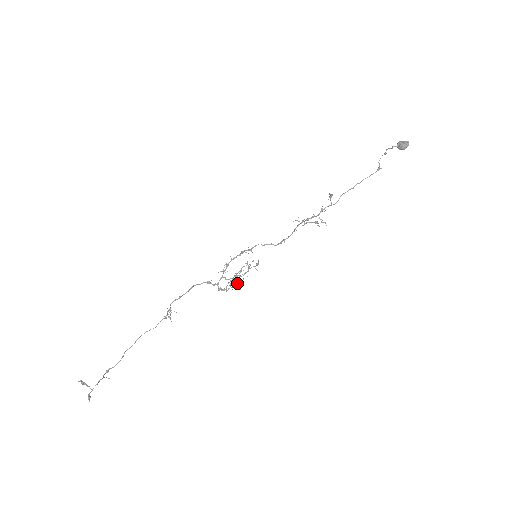
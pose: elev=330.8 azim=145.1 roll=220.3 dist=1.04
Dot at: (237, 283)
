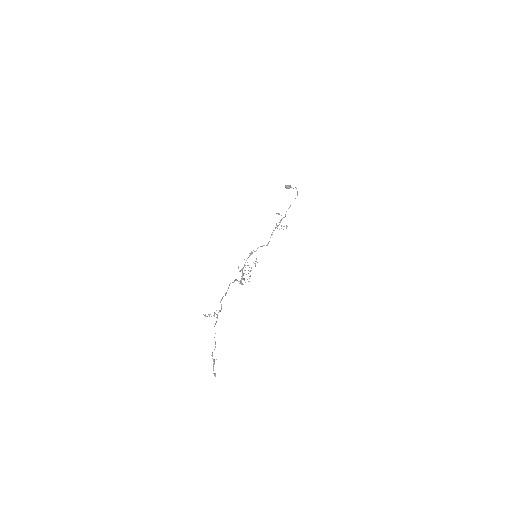
Dot at: (244, 280)
